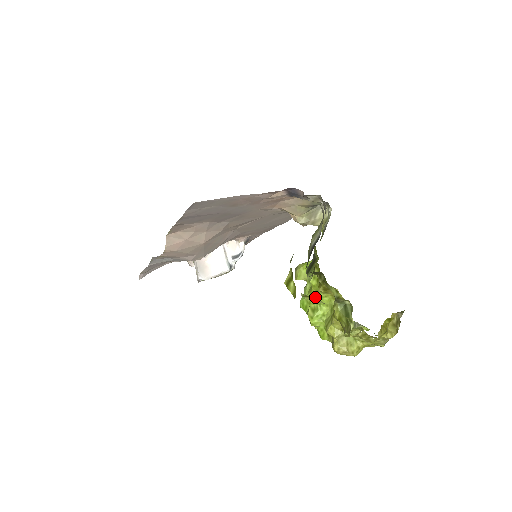
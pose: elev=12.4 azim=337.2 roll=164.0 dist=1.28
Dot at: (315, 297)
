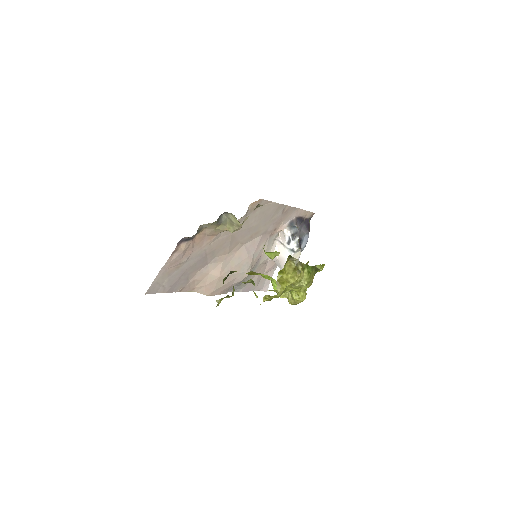
Dot at: occluded
